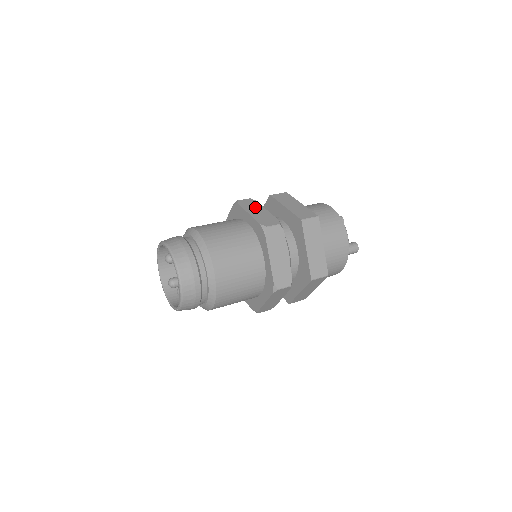
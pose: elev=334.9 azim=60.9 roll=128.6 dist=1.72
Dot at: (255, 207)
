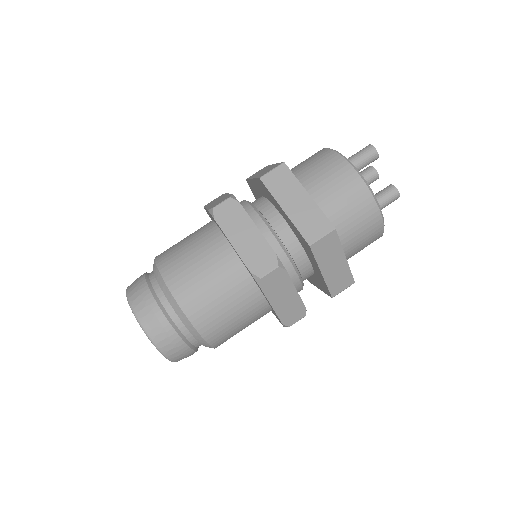
Dot at: (239, 224)
